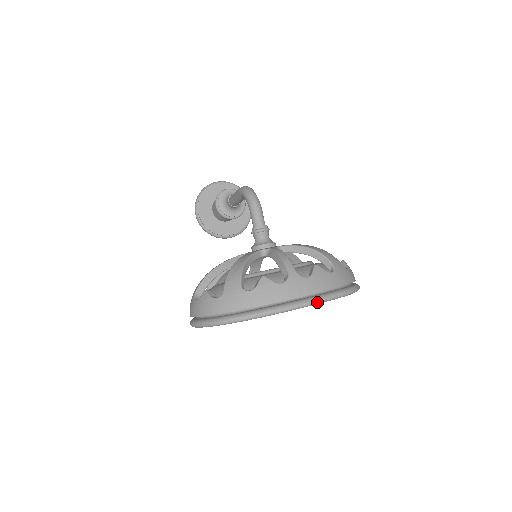
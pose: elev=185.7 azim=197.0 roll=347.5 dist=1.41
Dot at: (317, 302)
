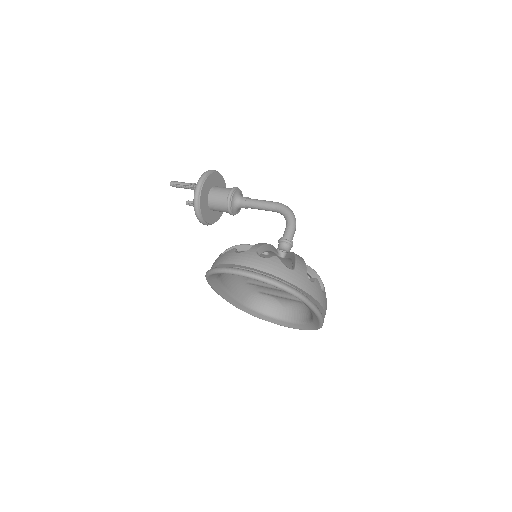
Dot at: (323, 320)
